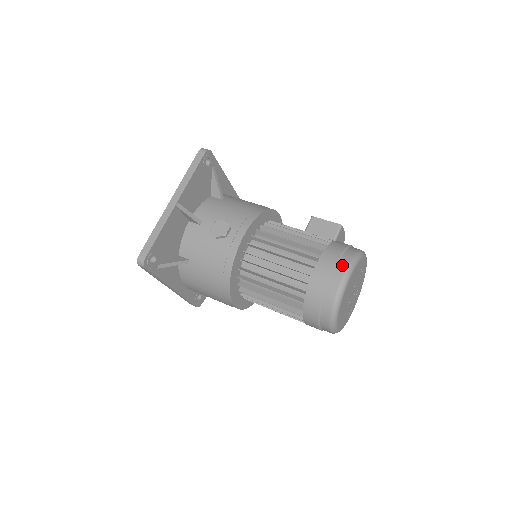
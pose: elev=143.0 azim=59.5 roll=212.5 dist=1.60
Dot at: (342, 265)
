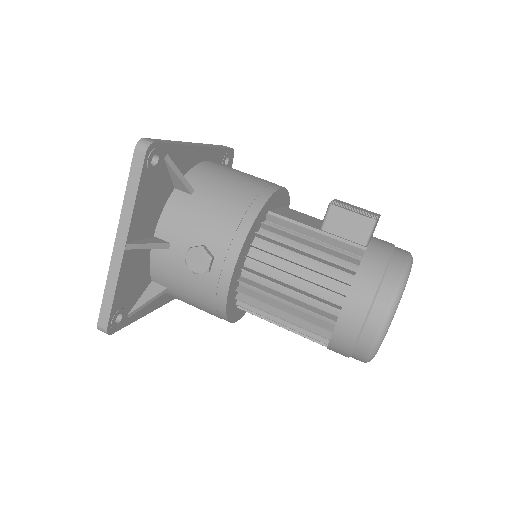
Dot at: (379, 309)
